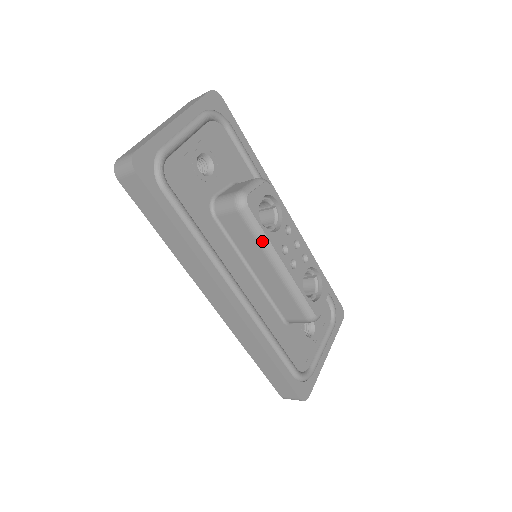
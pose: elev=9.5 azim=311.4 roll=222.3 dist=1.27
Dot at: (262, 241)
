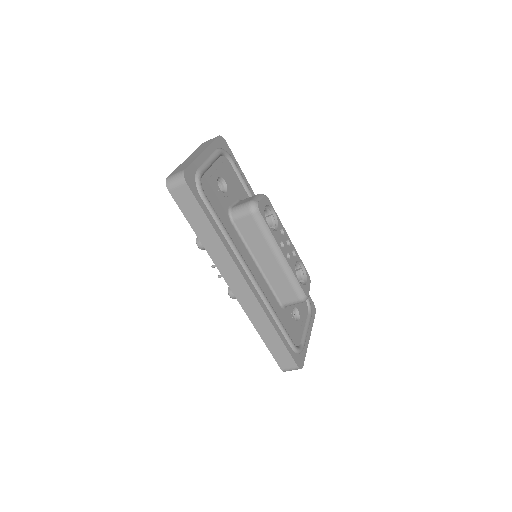
Dot at: (268, 237)
